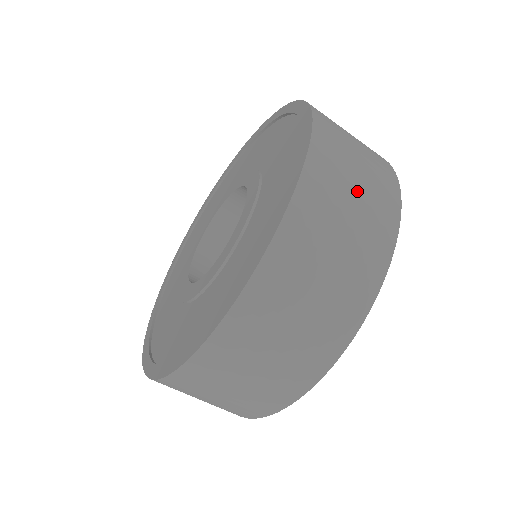
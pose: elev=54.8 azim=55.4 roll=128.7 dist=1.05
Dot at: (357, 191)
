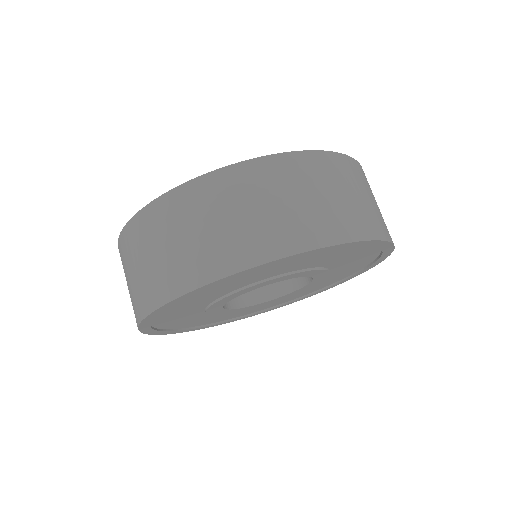
Dot at: (280, 205)
